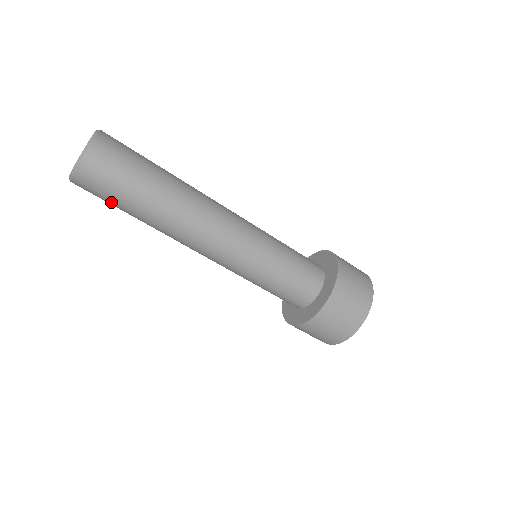
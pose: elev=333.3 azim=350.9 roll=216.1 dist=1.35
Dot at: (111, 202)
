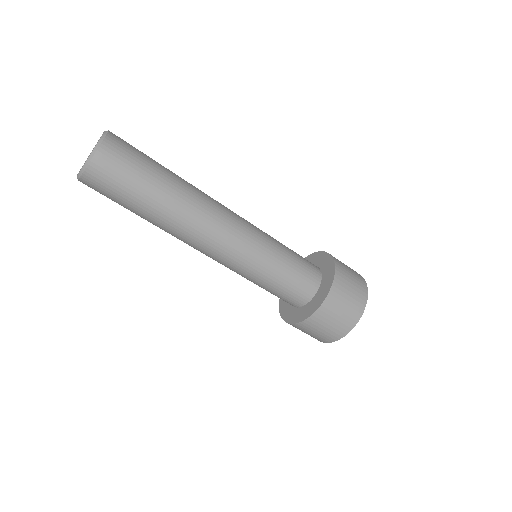
Dot at: (120, 199)
